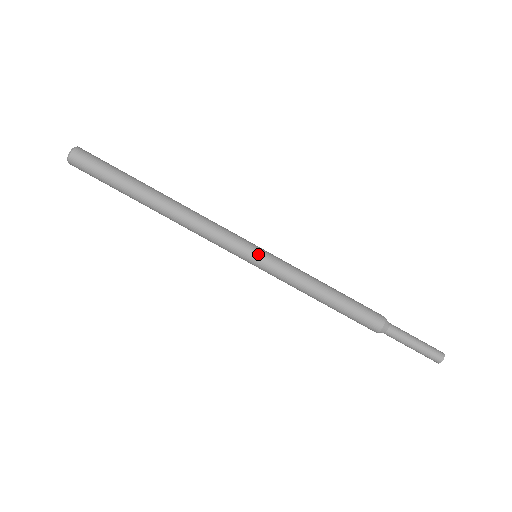
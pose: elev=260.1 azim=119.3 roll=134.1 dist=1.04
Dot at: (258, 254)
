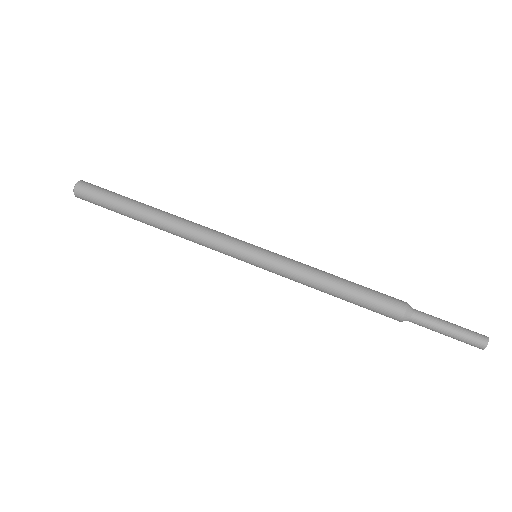
Dot at: (259, 247)
